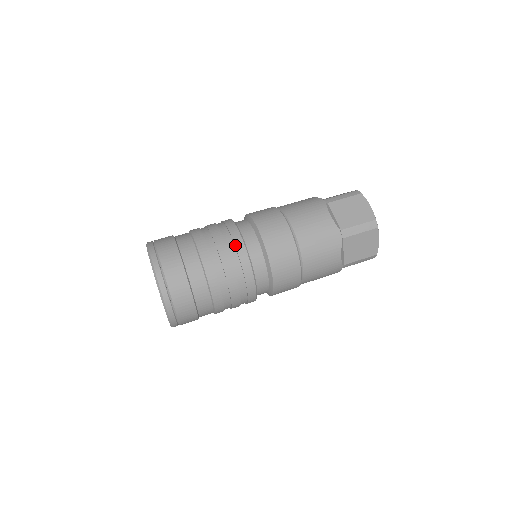
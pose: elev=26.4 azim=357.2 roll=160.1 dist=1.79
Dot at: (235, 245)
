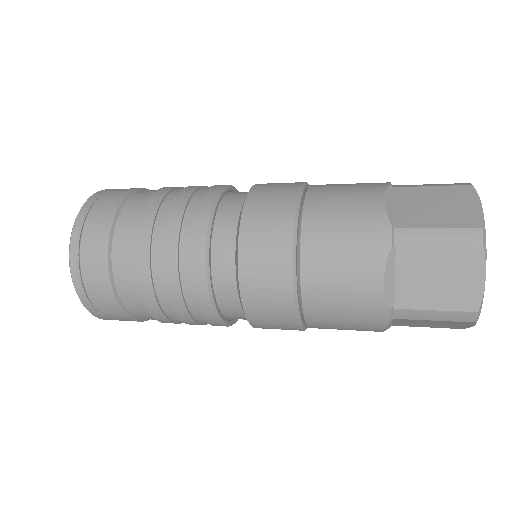
Dot at: (199, 204)
